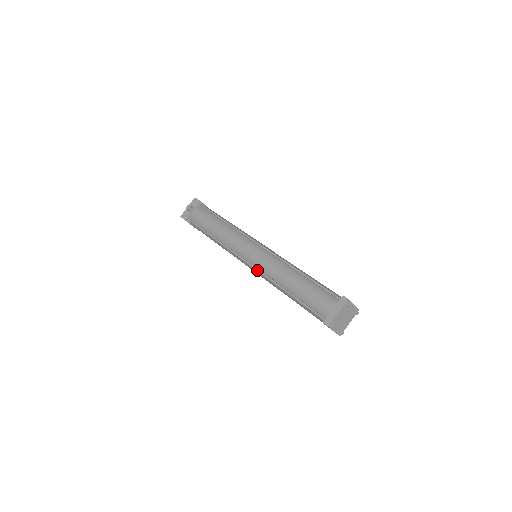
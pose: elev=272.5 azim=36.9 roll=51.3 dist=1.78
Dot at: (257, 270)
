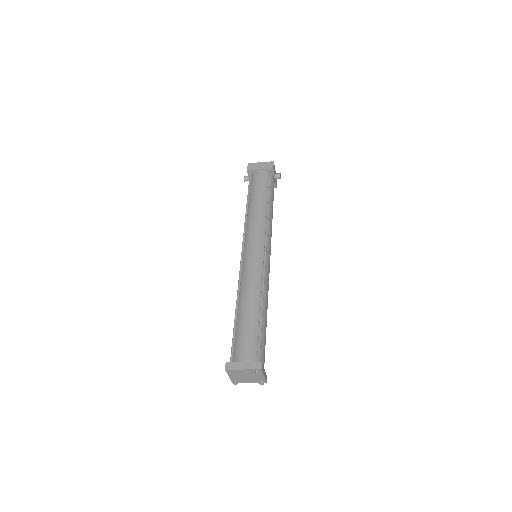
Dot at: occluded
